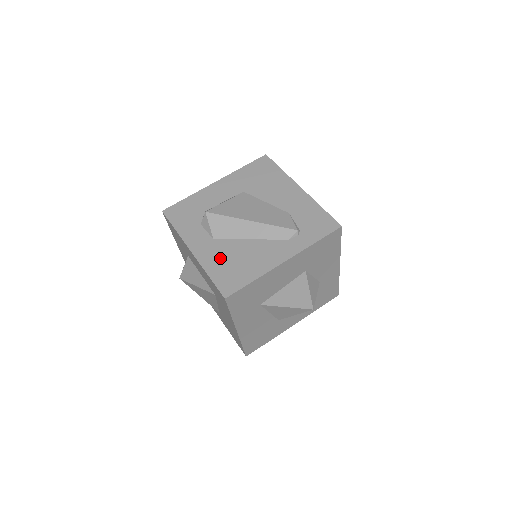
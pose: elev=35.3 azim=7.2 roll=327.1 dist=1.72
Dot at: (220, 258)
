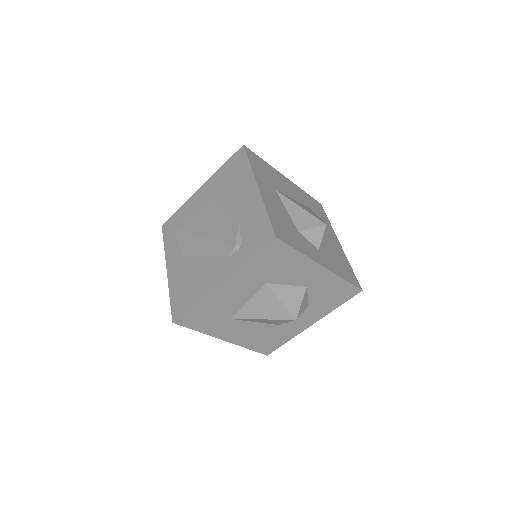
Dot at: (180, 277)
